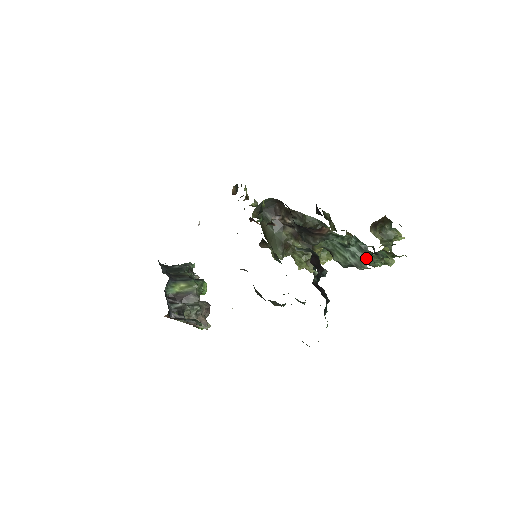
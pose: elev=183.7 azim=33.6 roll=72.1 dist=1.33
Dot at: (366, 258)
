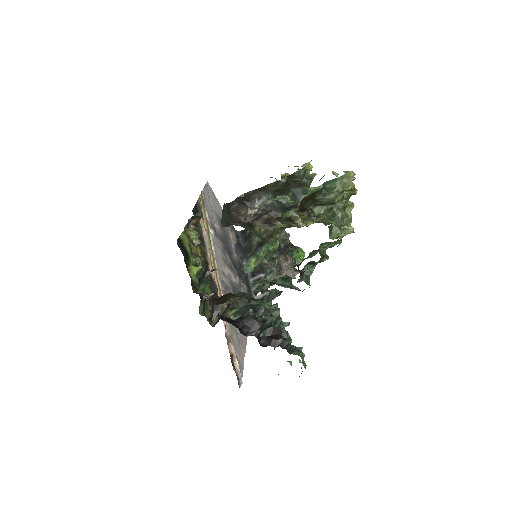
Dot at: (317, 250)
